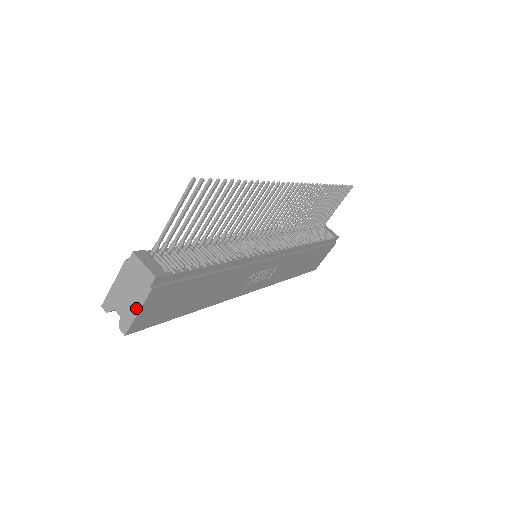
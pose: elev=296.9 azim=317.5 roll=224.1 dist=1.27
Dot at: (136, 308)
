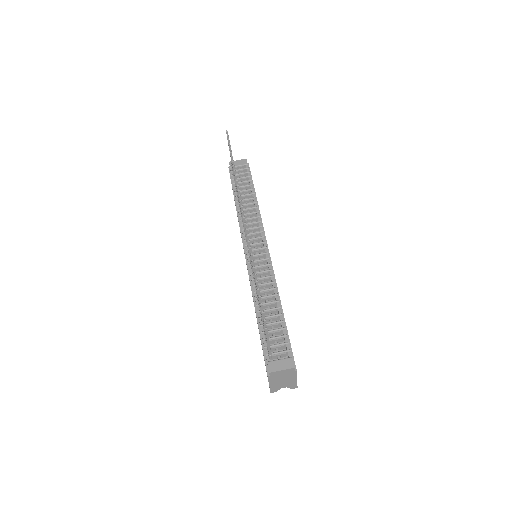
Dot at: (294, 380)
